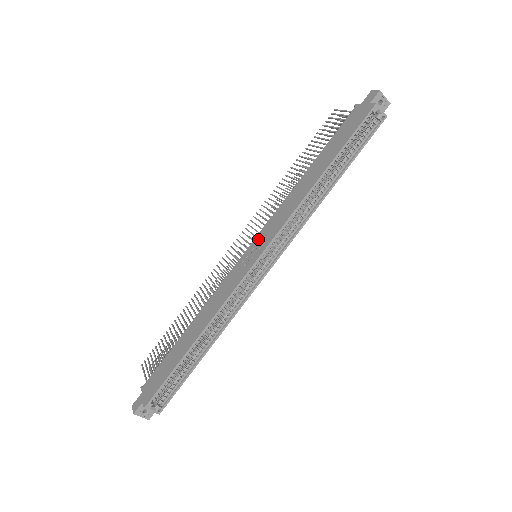
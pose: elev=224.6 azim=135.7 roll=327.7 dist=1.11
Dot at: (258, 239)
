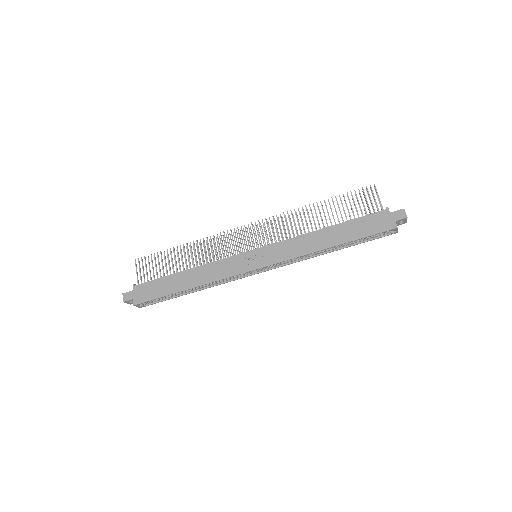
Dot at: (265, 251)
